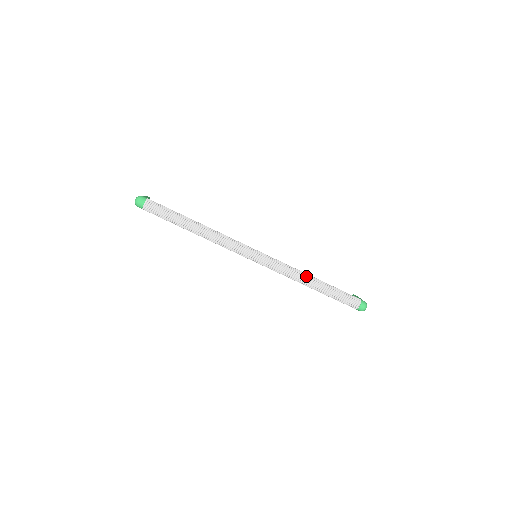
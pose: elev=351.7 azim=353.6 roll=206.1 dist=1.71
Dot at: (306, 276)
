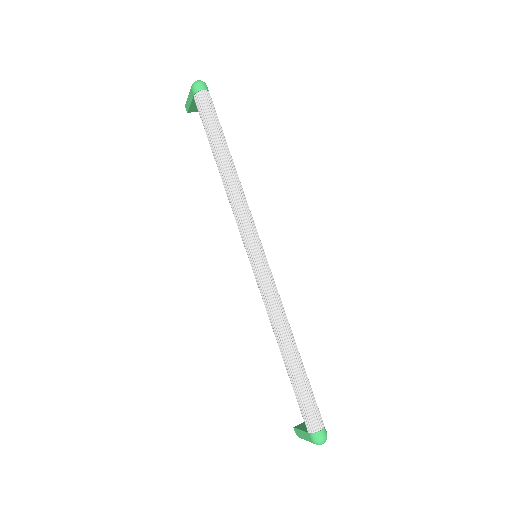
Dot at: (290, 331)
